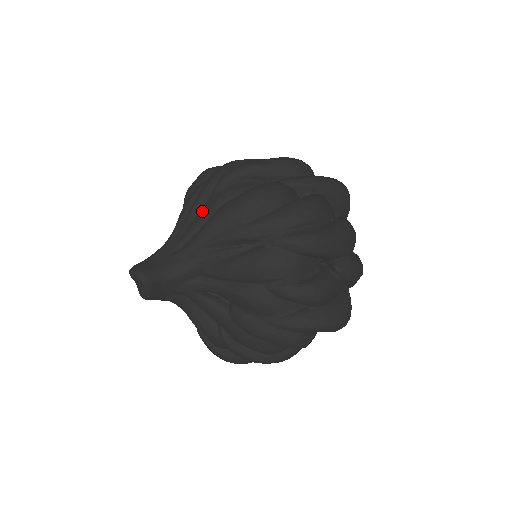
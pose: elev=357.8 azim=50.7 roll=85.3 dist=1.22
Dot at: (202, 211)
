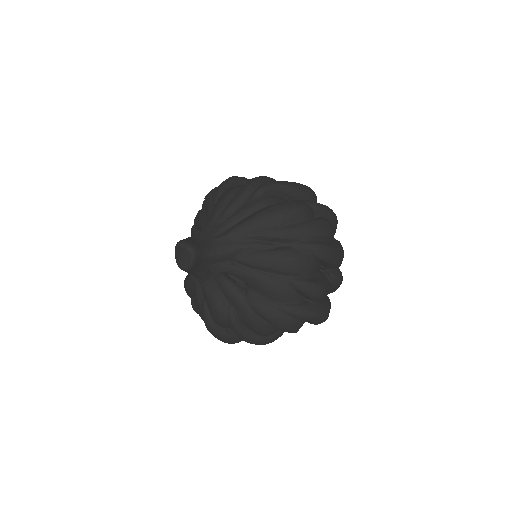
Dot at: (241, 209)
